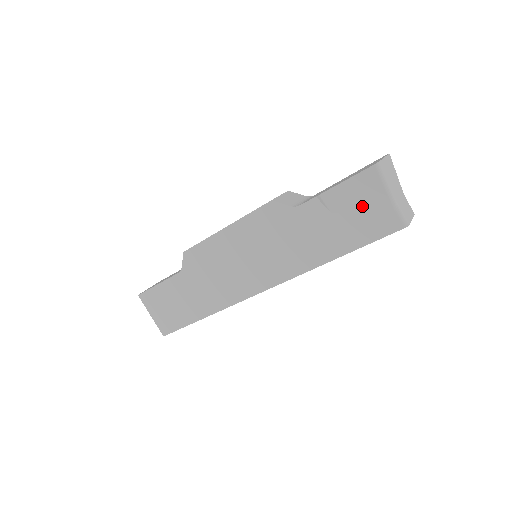
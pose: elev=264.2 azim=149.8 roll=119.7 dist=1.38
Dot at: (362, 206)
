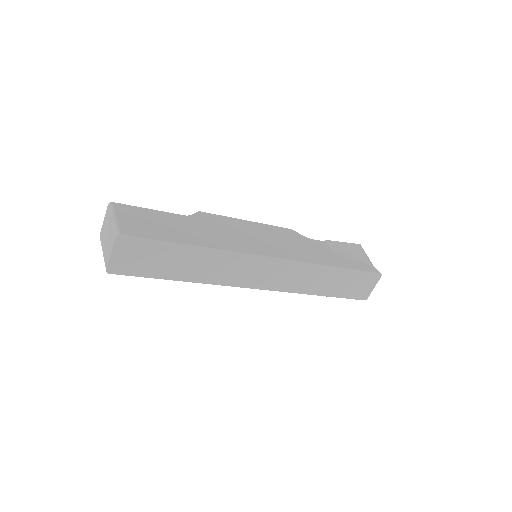
Dot at: (353, 256)
